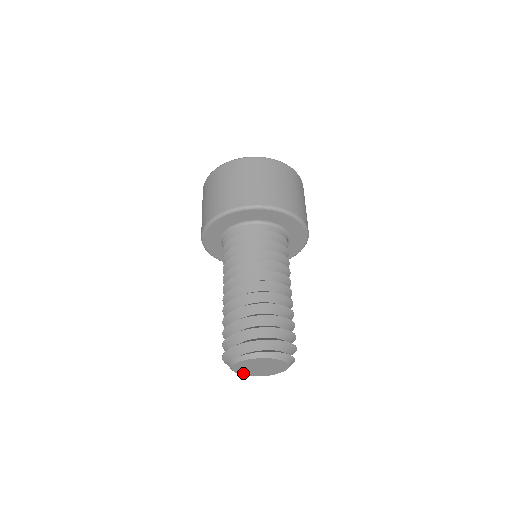
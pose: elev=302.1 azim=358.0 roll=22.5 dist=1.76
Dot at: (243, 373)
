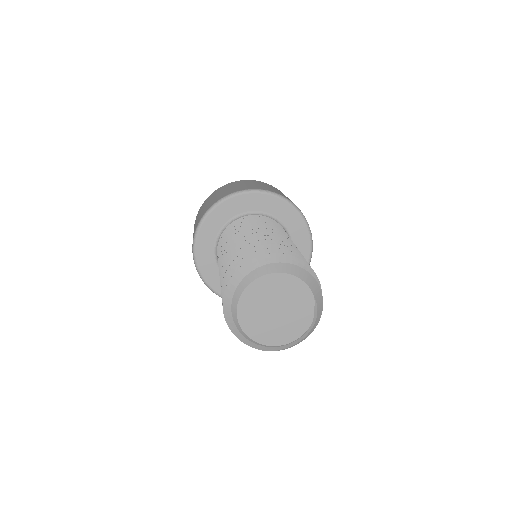
Dot at: (276, 340)
